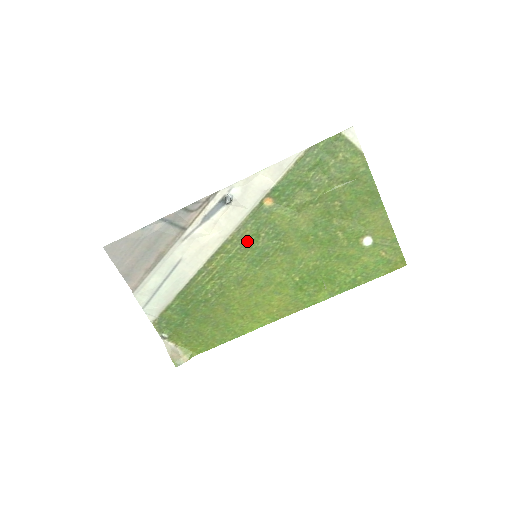
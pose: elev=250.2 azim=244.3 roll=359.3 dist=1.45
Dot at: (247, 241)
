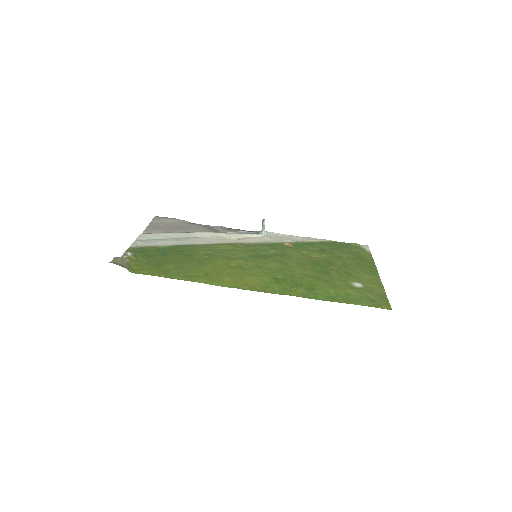
Dot at: (256, 249)
